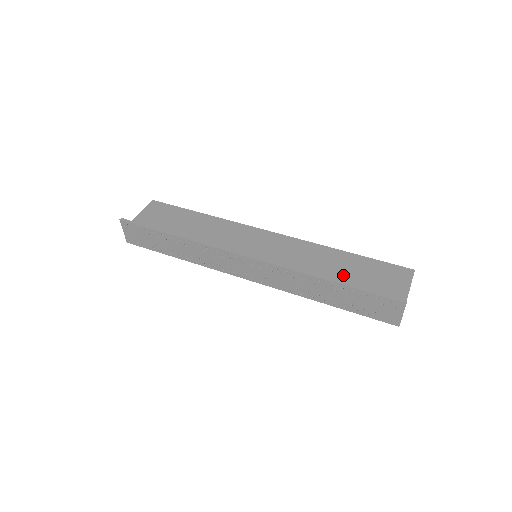
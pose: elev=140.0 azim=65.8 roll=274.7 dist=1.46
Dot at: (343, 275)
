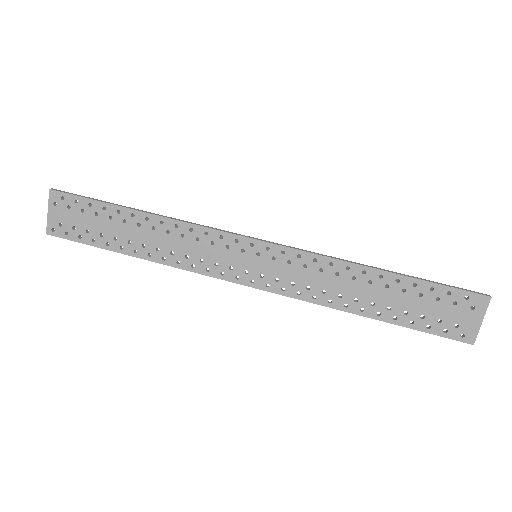
Dot at: occluded
